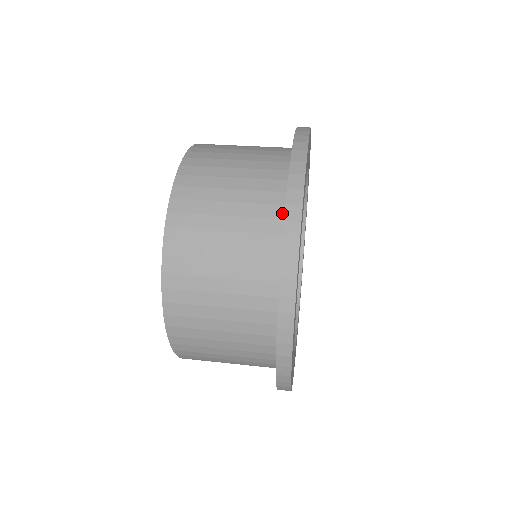
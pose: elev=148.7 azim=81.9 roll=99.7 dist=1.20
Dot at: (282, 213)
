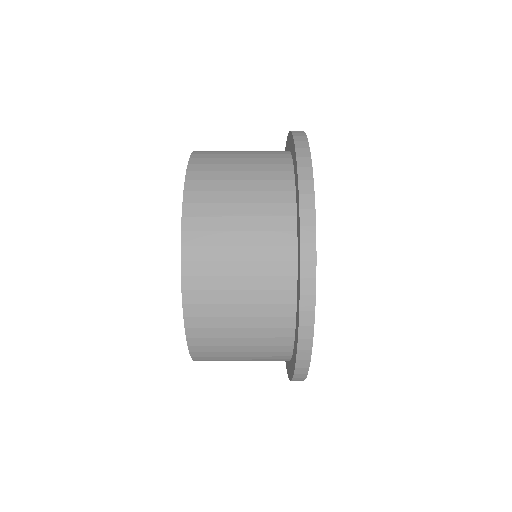
Dot at: (293, 311)
